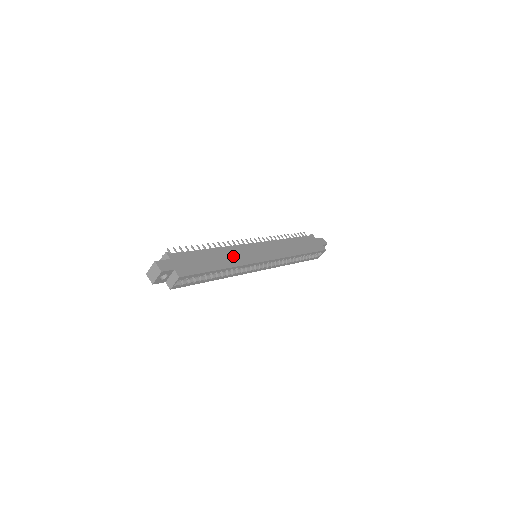
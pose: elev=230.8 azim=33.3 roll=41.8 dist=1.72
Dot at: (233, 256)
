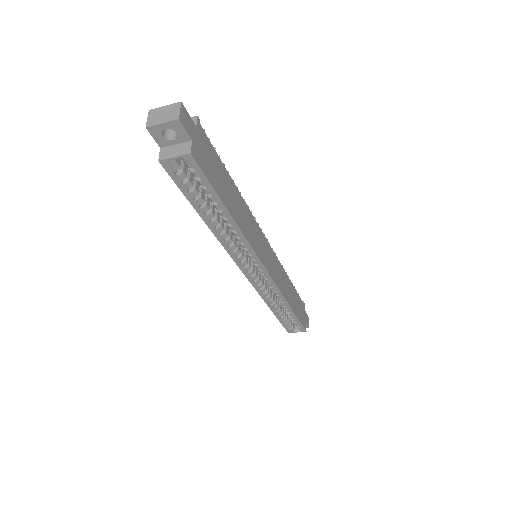
Dot at: (247, 221)
